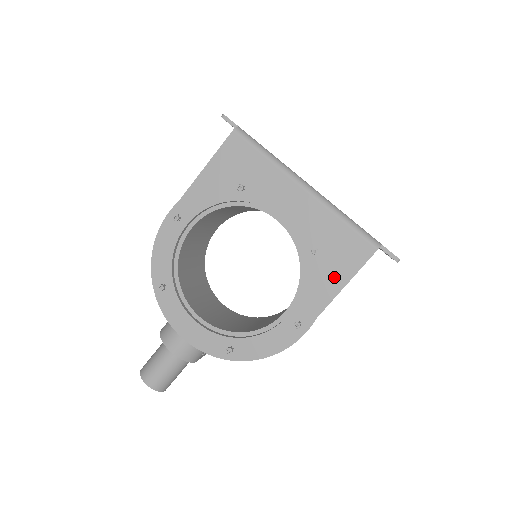
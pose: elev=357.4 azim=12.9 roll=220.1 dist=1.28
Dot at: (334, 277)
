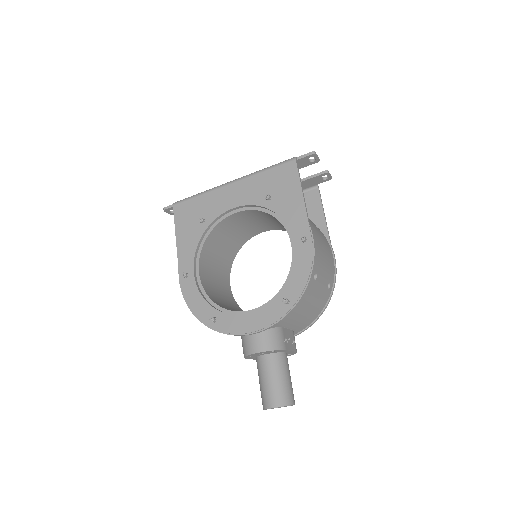
Dot at: (292, 195)
